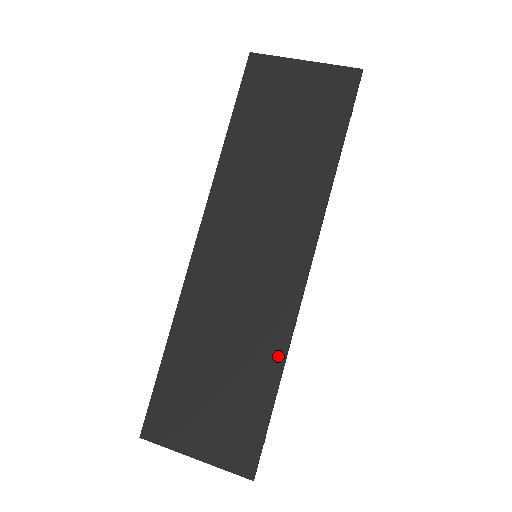
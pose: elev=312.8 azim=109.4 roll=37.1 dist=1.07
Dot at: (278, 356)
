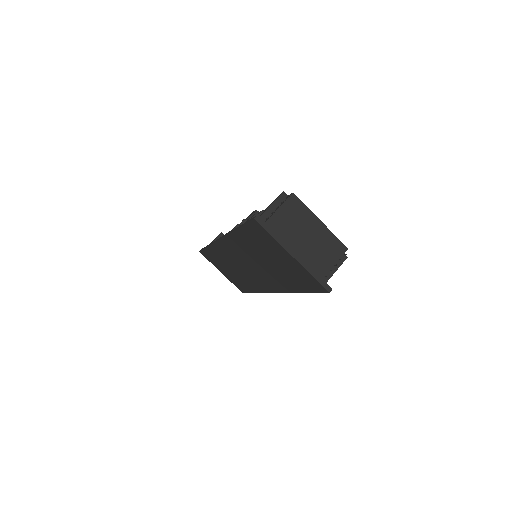
Dot at: (255, 290)
